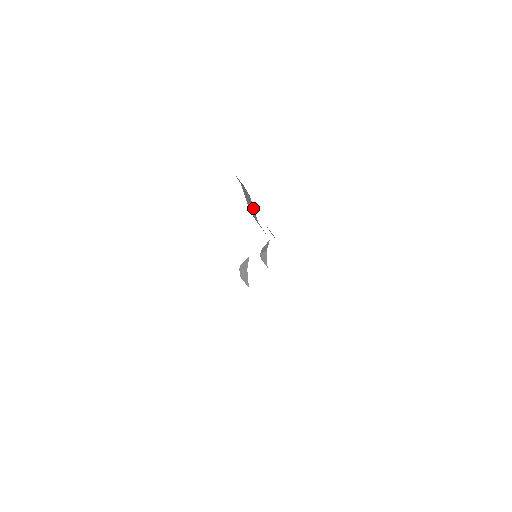
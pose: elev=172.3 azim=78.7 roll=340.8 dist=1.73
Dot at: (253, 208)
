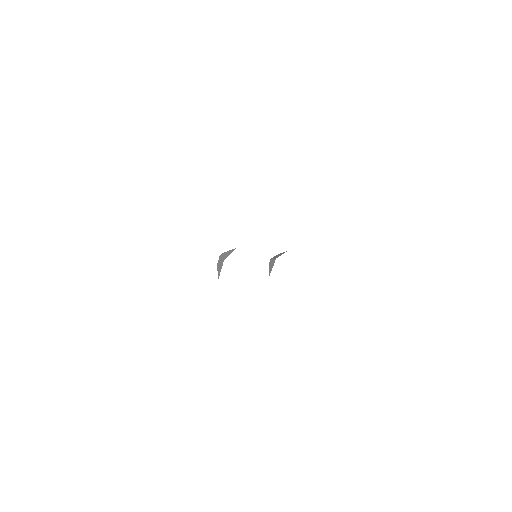
Dot at: occluded
